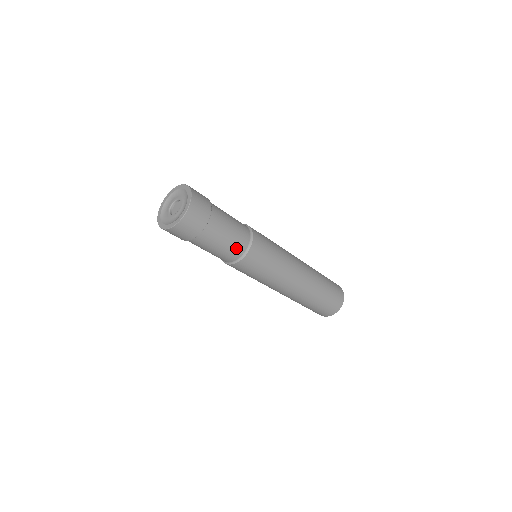
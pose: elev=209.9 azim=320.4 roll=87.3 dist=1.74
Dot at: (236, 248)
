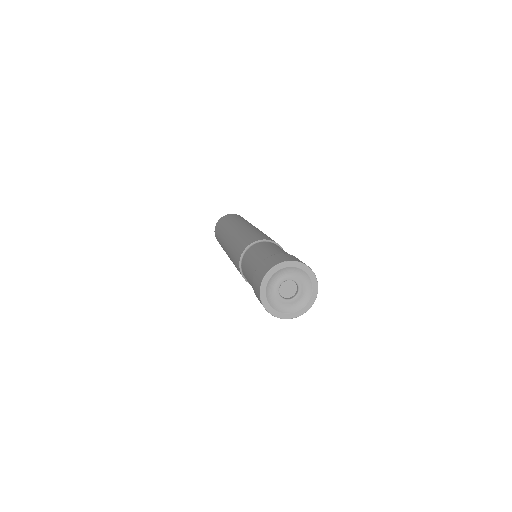
Dot at: occluded
